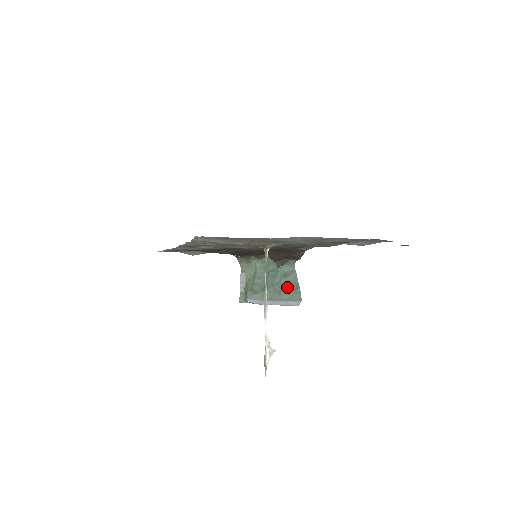
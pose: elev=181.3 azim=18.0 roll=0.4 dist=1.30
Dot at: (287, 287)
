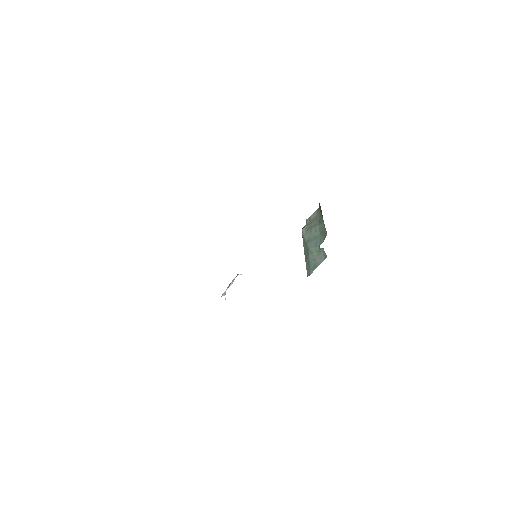
Dot at: (311, 261)
